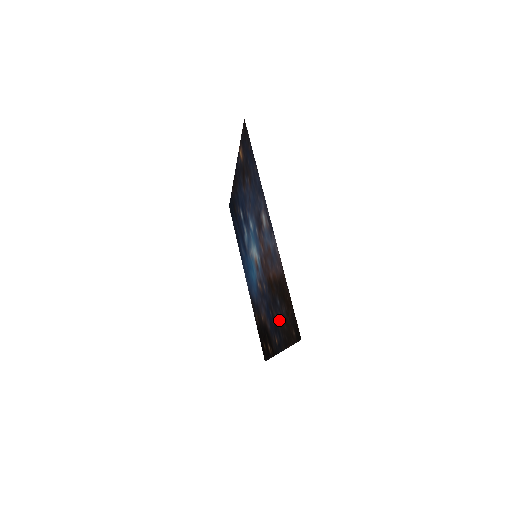
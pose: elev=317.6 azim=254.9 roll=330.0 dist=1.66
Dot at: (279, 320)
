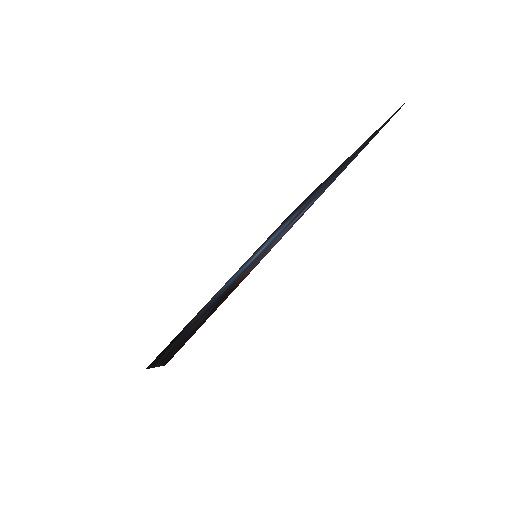
Dot at: (189, 330)
